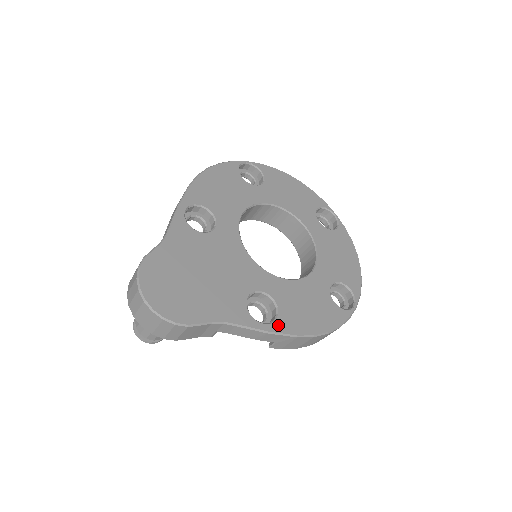
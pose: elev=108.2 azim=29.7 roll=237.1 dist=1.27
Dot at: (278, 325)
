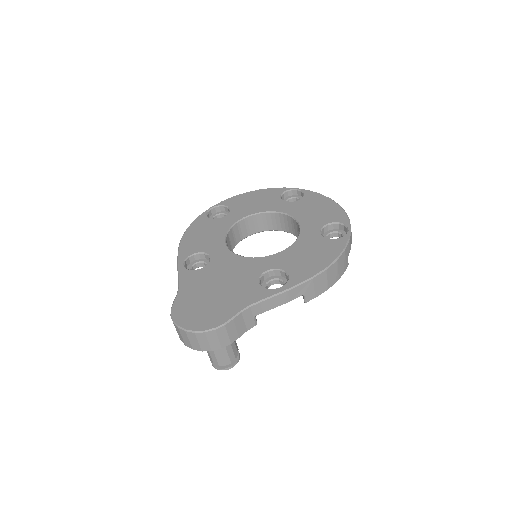
Dot at: (292, 281)
